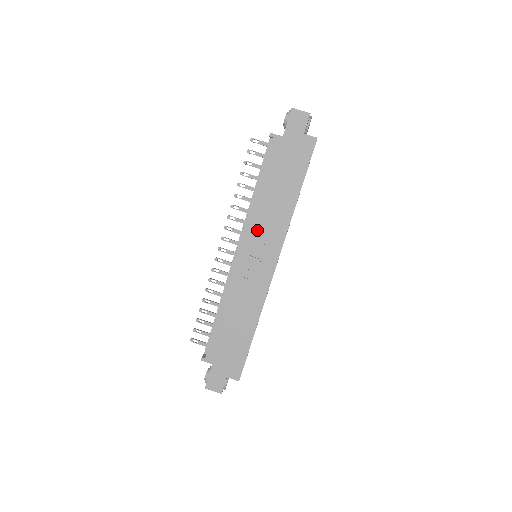
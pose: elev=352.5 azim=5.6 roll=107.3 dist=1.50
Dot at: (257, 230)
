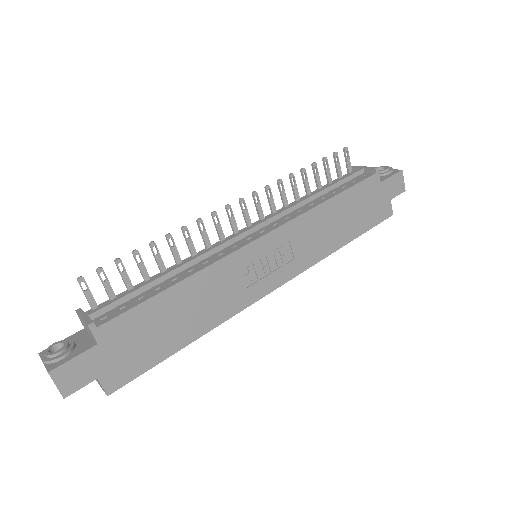
Dot at: (296, 235)
